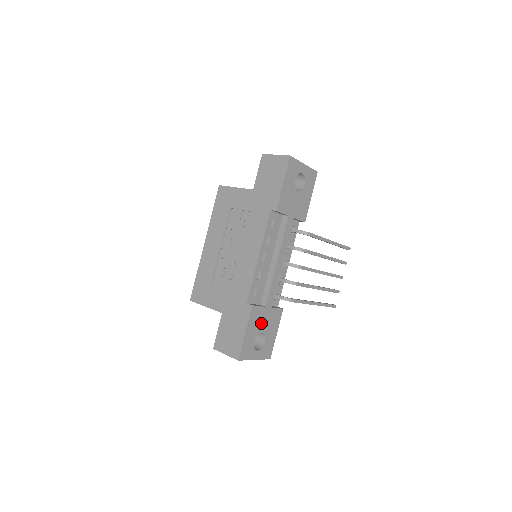
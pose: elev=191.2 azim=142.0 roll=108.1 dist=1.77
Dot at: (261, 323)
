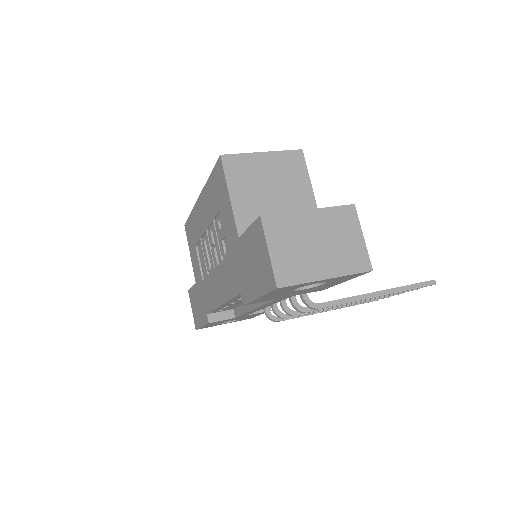
Dot at: (229, 320)
